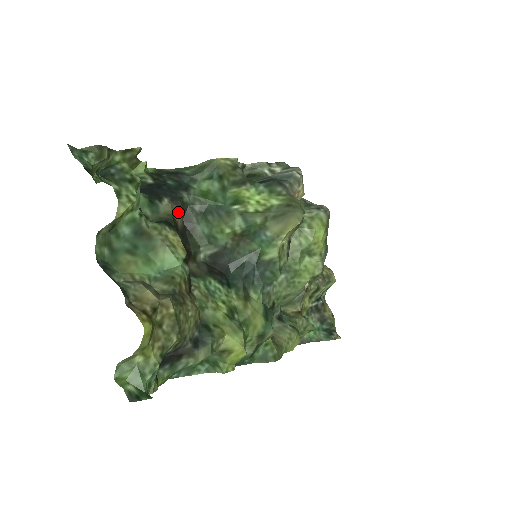
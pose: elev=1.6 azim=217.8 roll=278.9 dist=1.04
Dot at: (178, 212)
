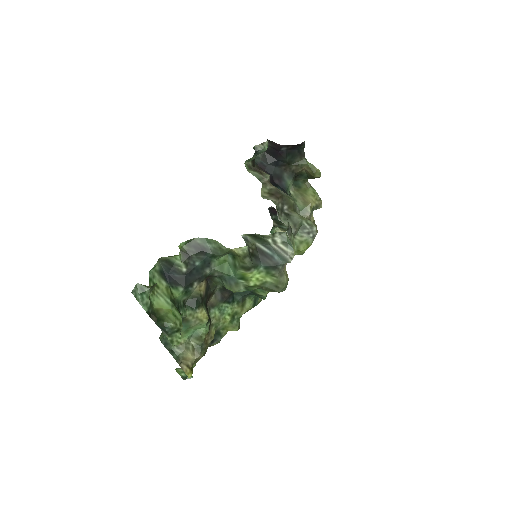
Dot at: (203, 283)
